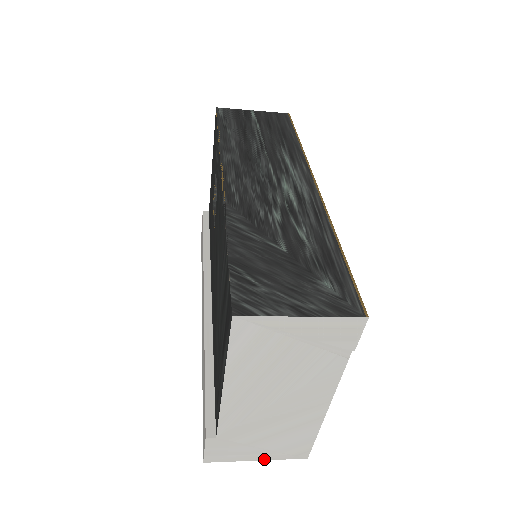
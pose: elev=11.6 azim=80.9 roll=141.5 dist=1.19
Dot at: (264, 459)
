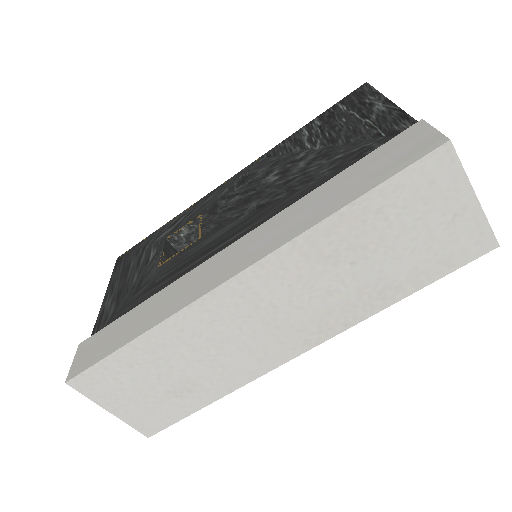
Dot at: (479, 204)
